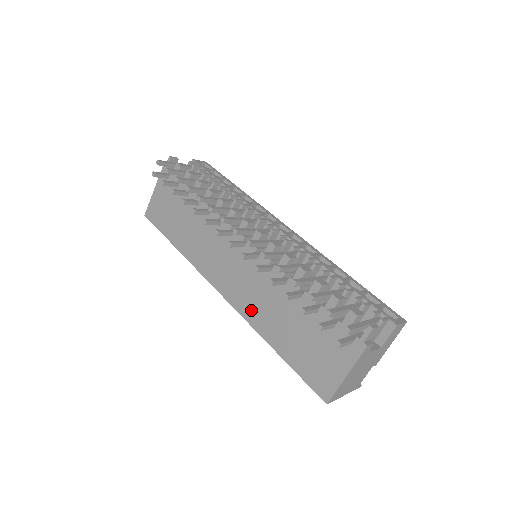
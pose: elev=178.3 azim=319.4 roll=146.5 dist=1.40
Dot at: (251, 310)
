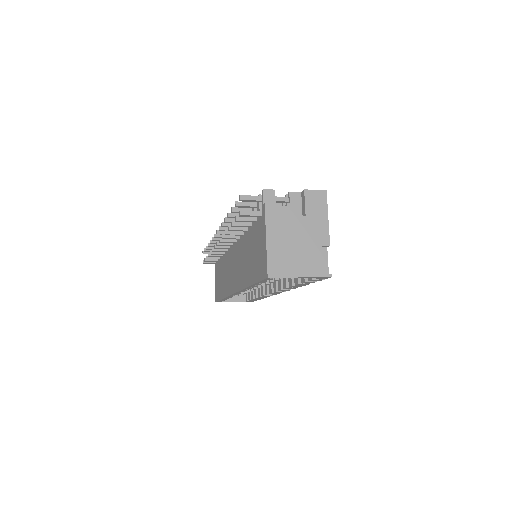
Dot at: (241, 278)
